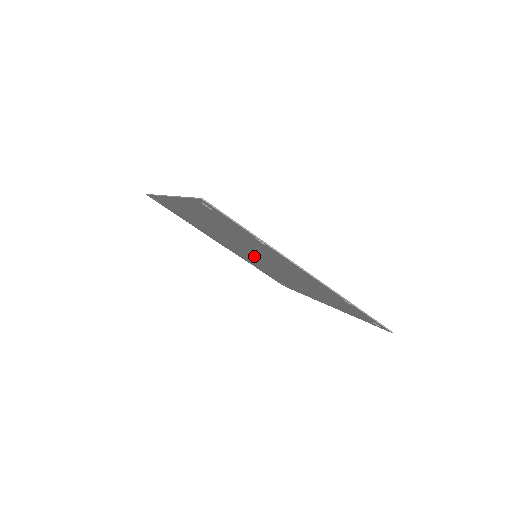
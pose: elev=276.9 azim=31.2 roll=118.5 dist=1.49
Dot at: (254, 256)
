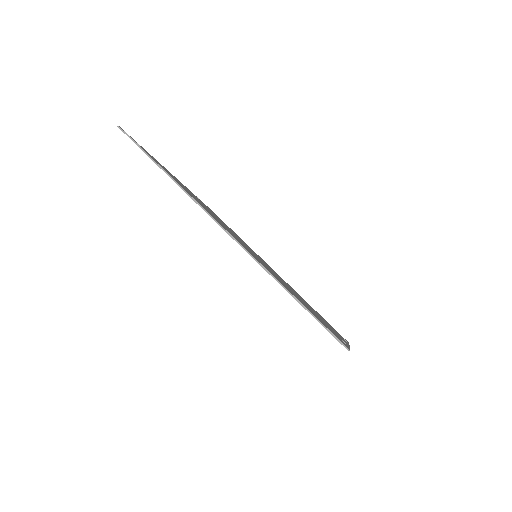
Dot at: occluded
